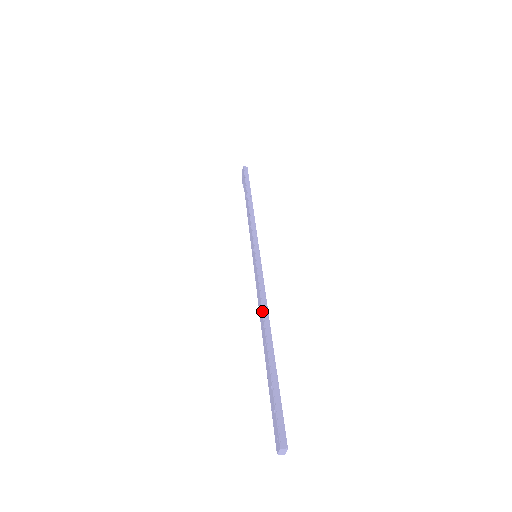
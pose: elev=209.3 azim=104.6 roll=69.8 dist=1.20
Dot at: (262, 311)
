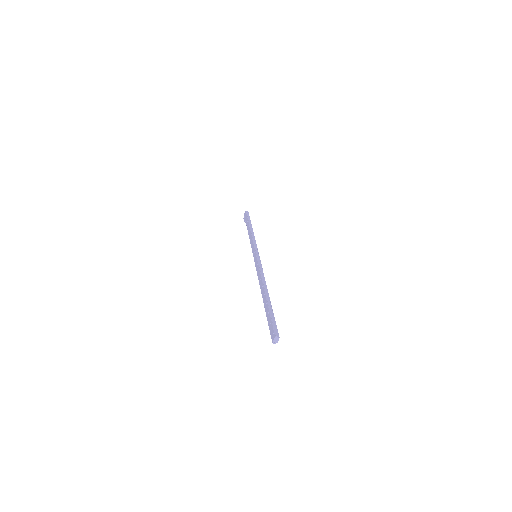
Dot at: (262, 279)
